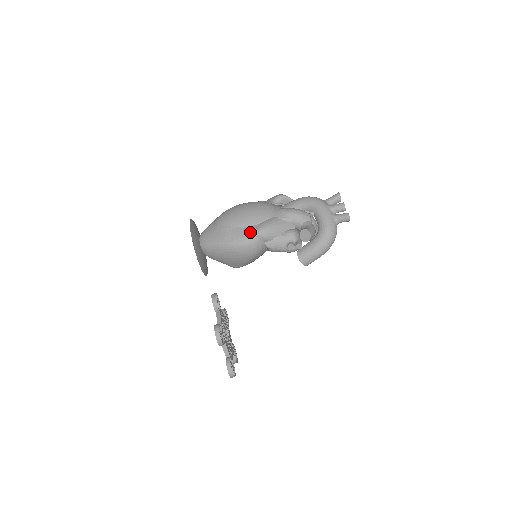
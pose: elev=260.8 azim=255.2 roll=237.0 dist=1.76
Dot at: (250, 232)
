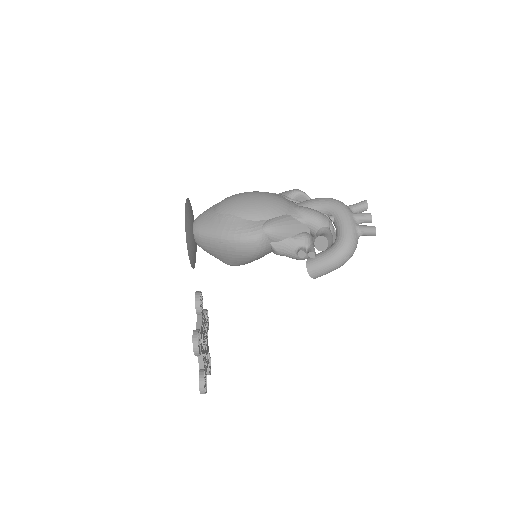
Dot at: (256, 227)
